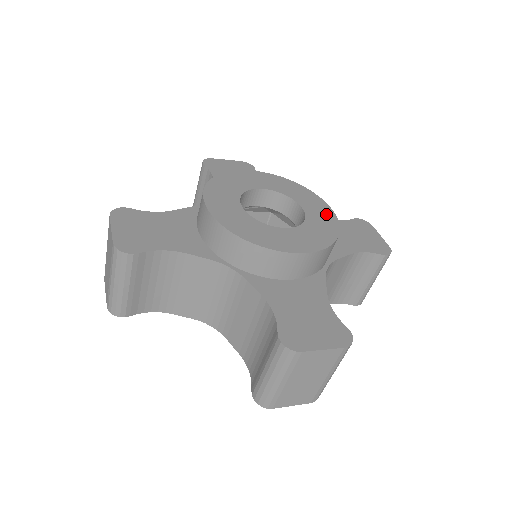
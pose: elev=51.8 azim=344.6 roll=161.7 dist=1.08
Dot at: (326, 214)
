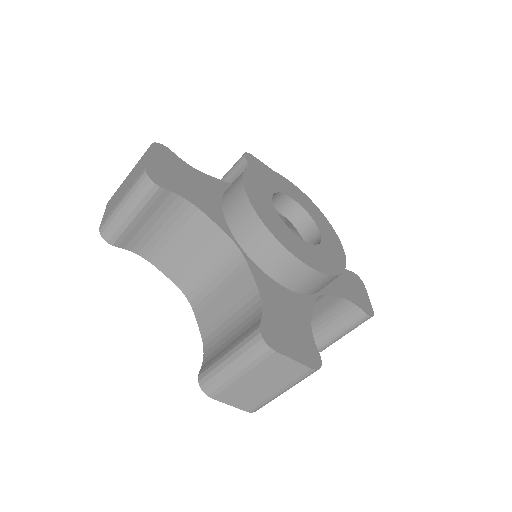
Dot at: (338, 250)
